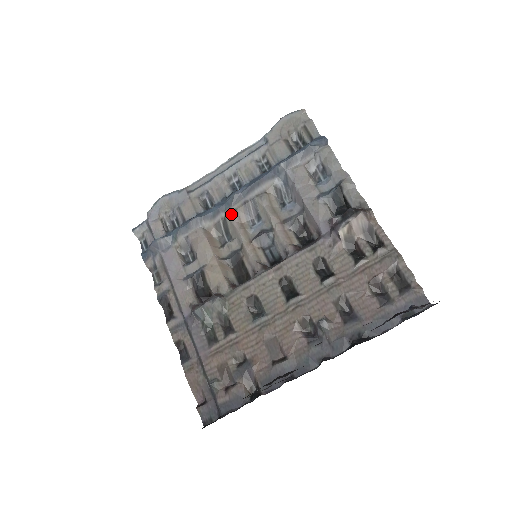
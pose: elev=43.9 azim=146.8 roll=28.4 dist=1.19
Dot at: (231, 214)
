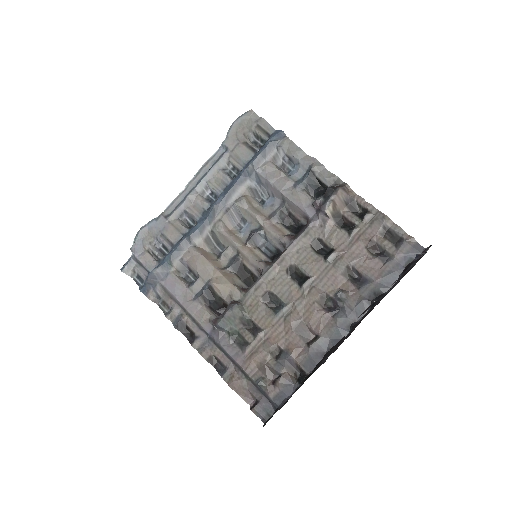
Dot at: (217, 225)
